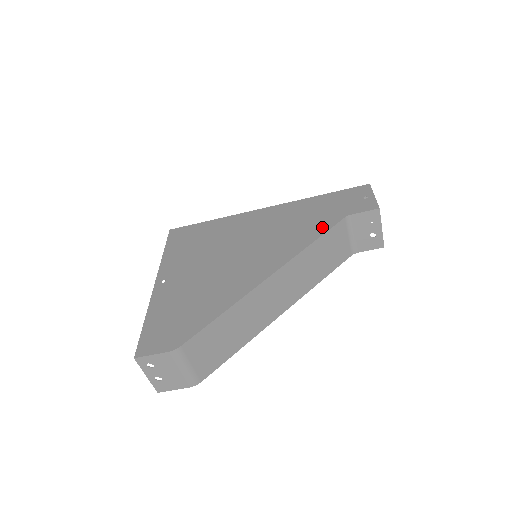
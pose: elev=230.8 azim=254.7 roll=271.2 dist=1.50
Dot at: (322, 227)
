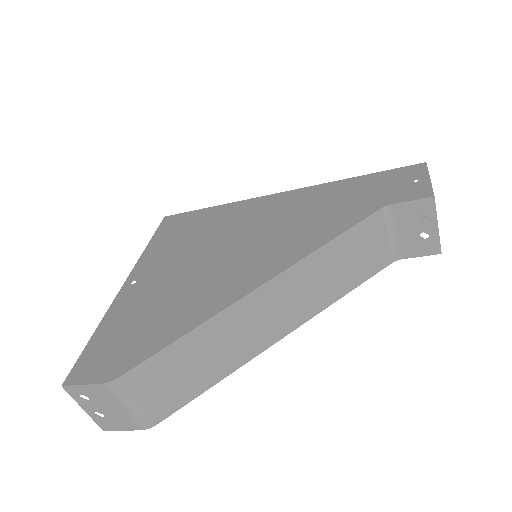
Dot at: (347, 220)
